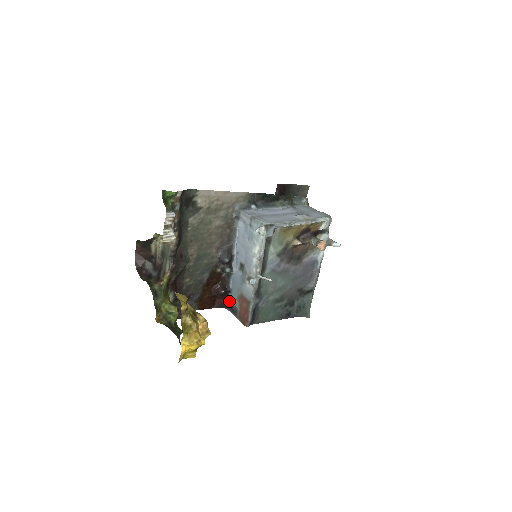
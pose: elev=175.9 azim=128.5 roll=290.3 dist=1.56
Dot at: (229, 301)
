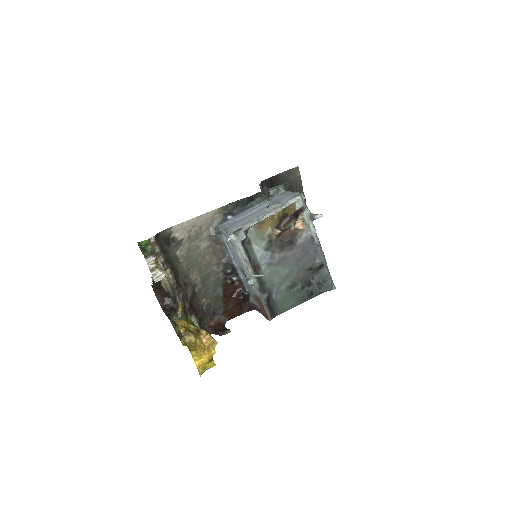
Dot at: (252, 303)
